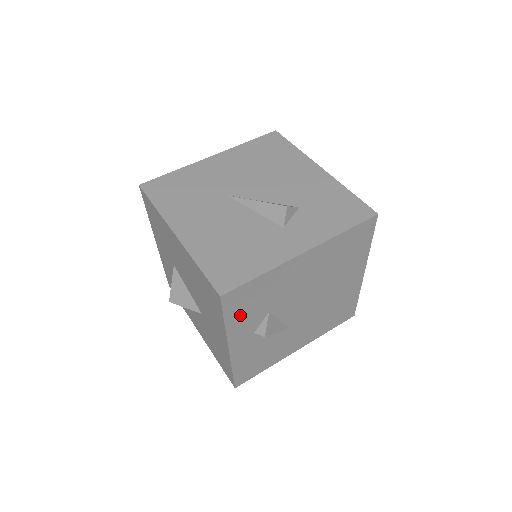
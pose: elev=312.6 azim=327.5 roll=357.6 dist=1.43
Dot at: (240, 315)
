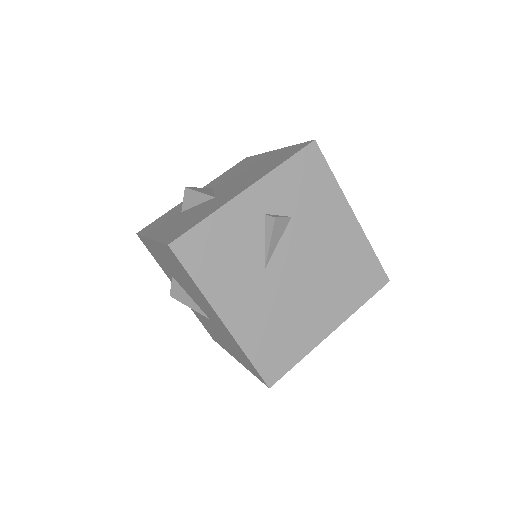
Dot at: (291, 178)
